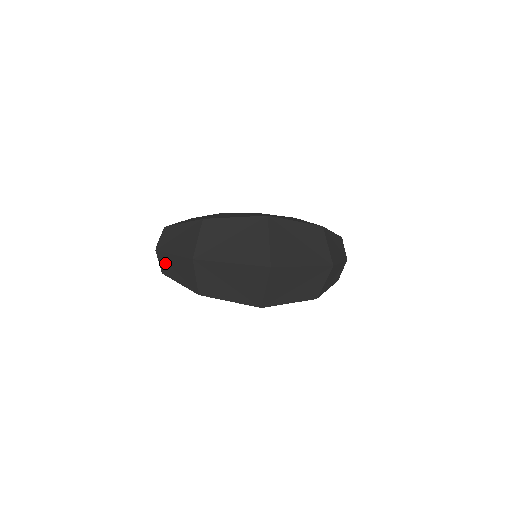
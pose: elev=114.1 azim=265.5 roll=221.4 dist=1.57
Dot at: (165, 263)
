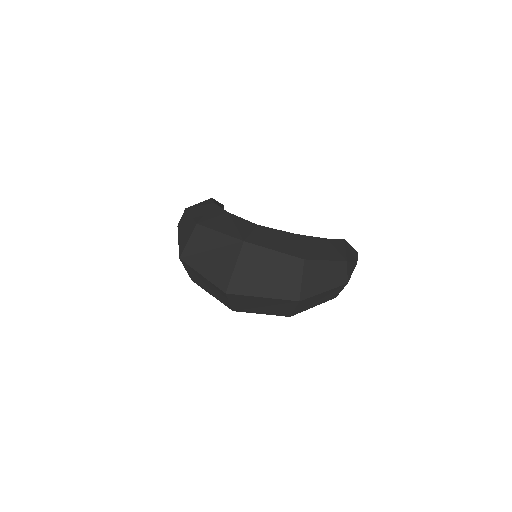
Dot at: occluded
